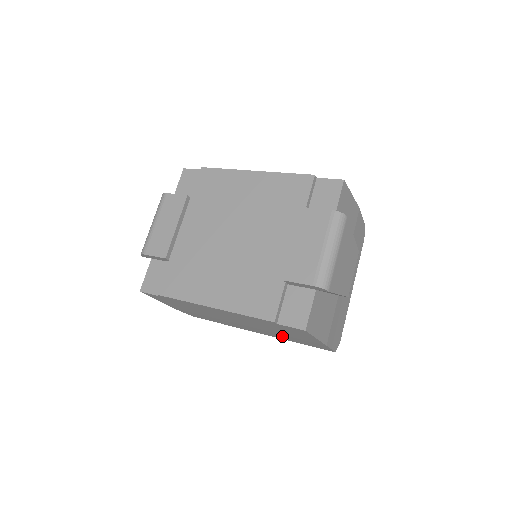
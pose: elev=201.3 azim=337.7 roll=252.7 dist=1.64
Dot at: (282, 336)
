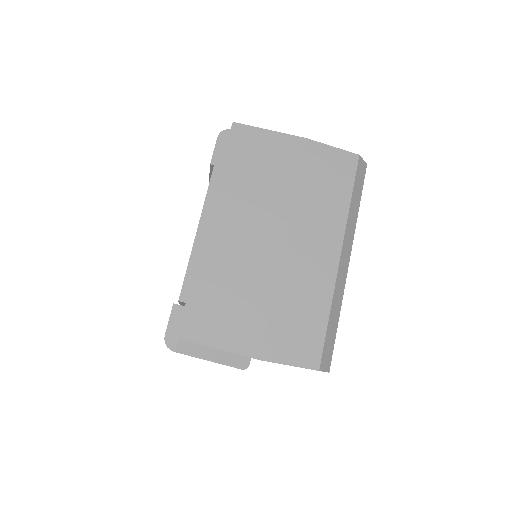
Dot at: (314, 202)
